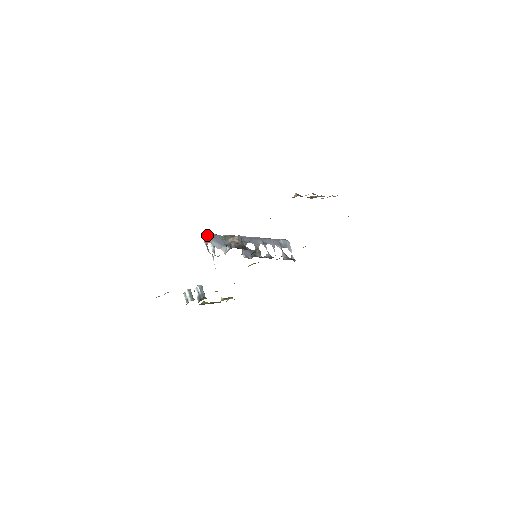
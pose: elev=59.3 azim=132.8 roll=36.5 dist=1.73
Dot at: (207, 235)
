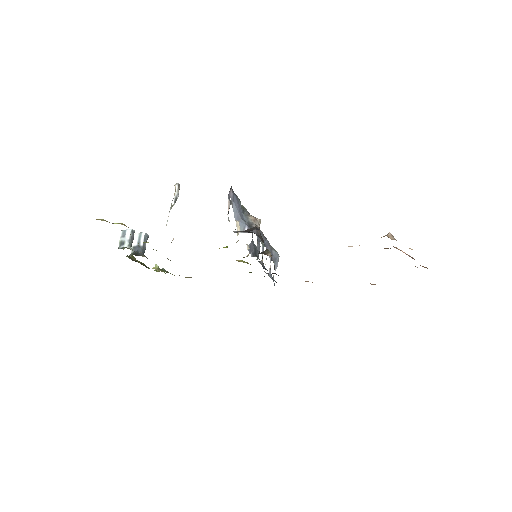
Dot at: (233, 192)
